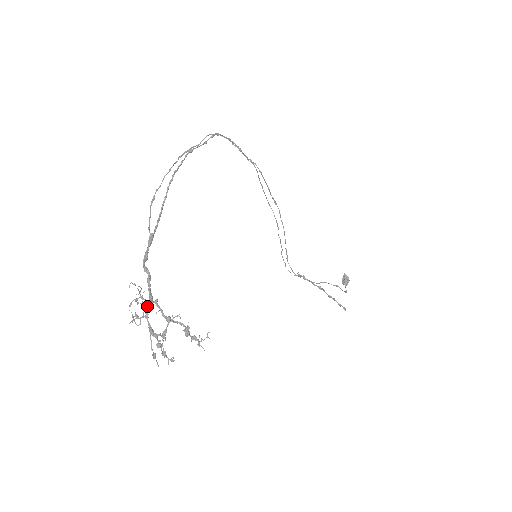
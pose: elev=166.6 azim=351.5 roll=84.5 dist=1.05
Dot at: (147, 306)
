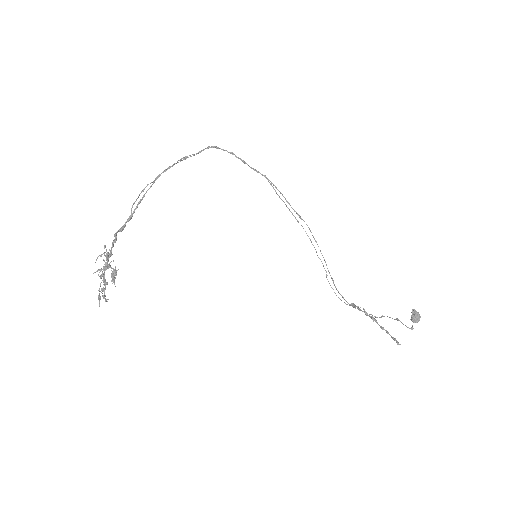
Dot at: occluded
